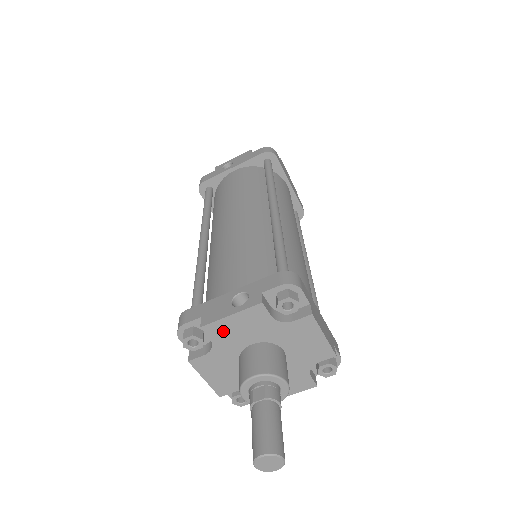
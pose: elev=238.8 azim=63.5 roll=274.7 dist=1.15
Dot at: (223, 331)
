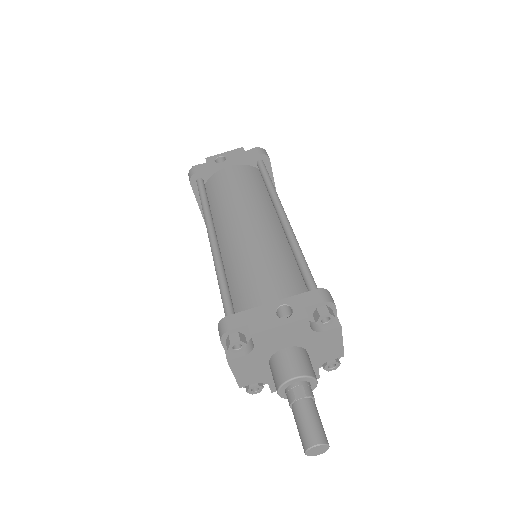
Dot at: (267, 338)
